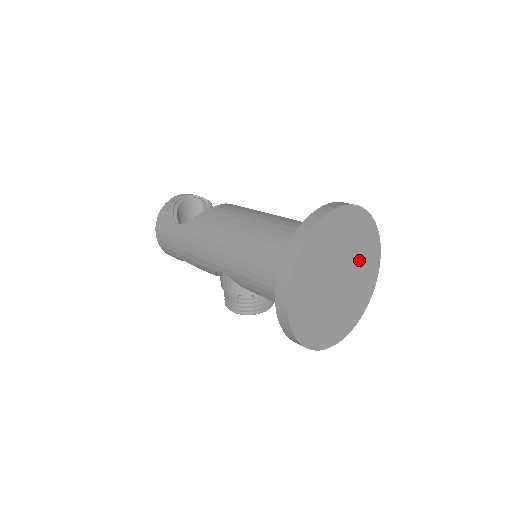
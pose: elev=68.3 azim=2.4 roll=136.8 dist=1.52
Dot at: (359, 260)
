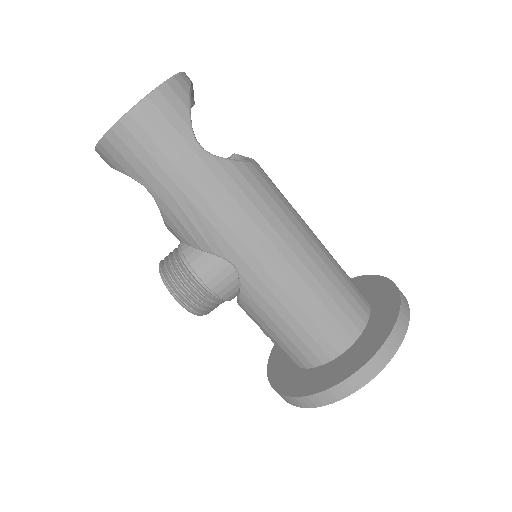
Dot at: occluded
